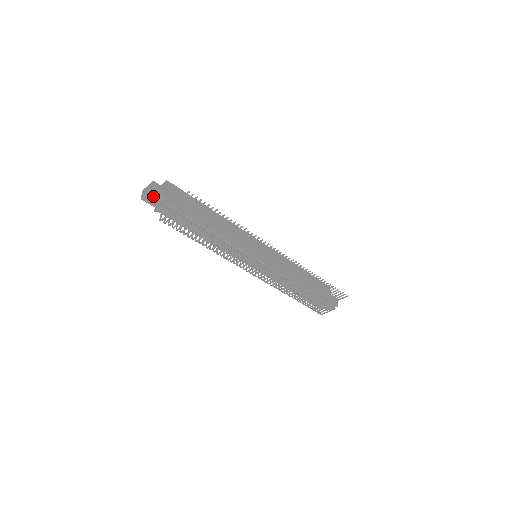
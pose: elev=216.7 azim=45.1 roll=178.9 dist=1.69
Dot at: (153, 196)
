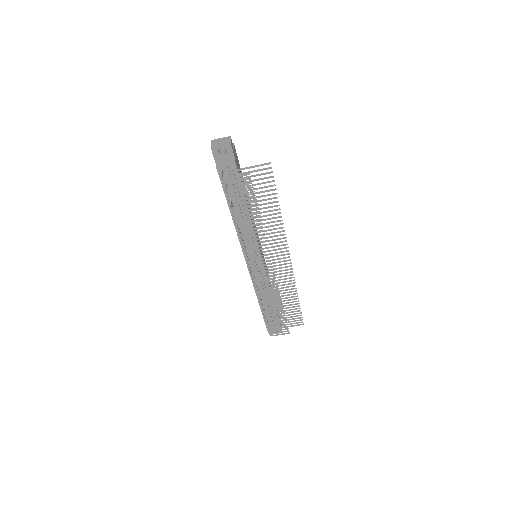
Dot at: (221, 151)
